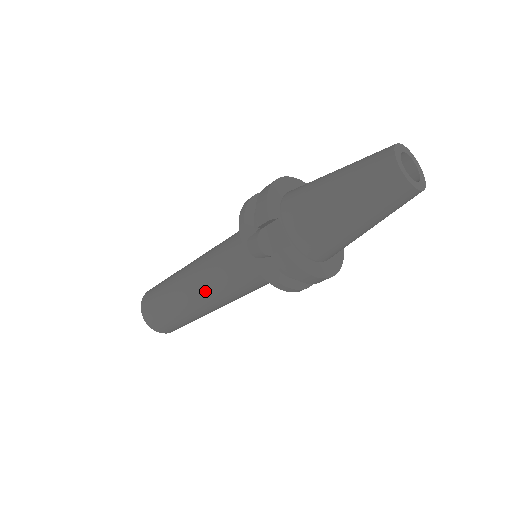
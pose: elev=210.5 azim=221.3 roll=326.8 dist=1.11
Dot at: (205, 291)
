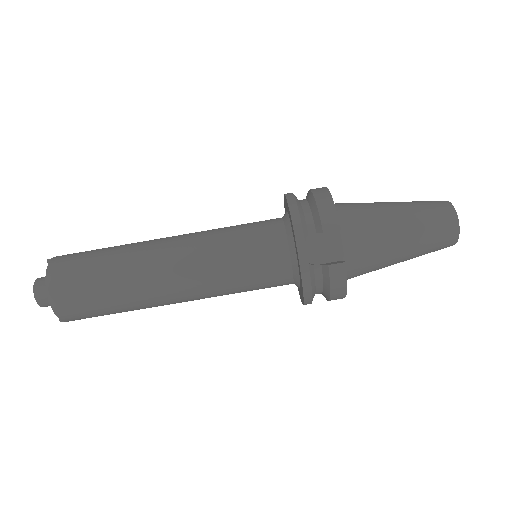
Dot at: (189, 281)
